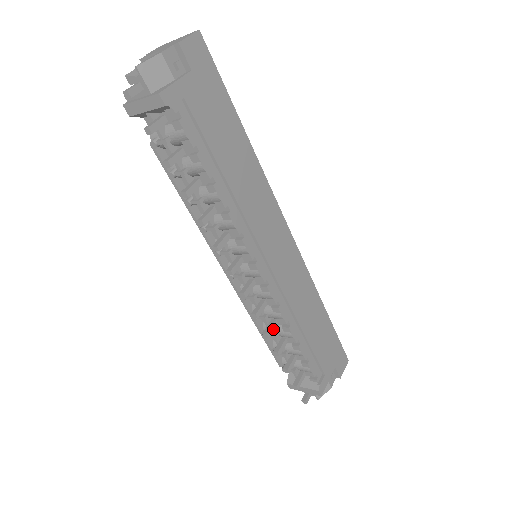
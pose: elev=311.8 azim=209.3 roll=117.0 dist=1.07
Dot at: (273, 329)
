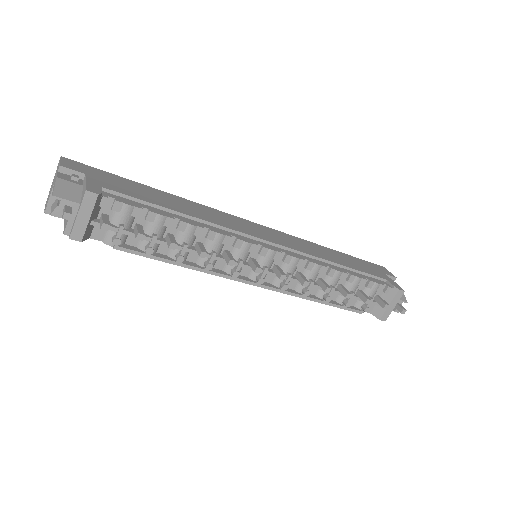
Dot at: (325, 283)
